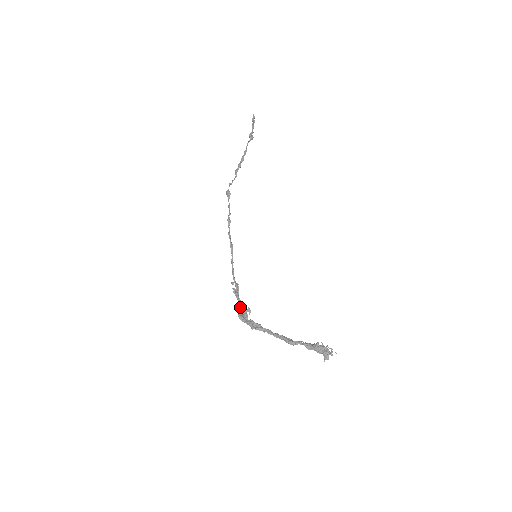
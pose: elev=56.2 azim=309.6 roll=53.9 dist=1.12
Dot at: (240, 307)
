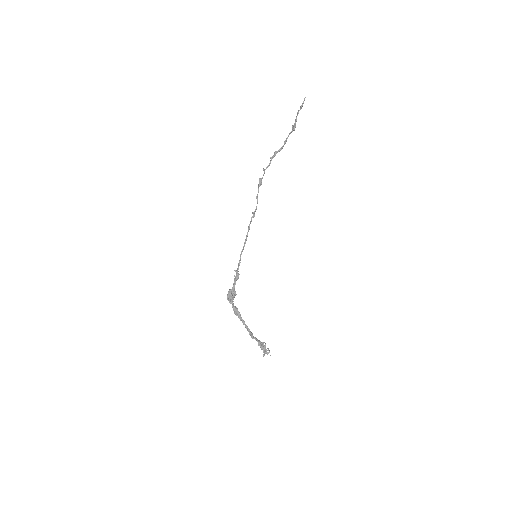
Dot at: (233, 292)
